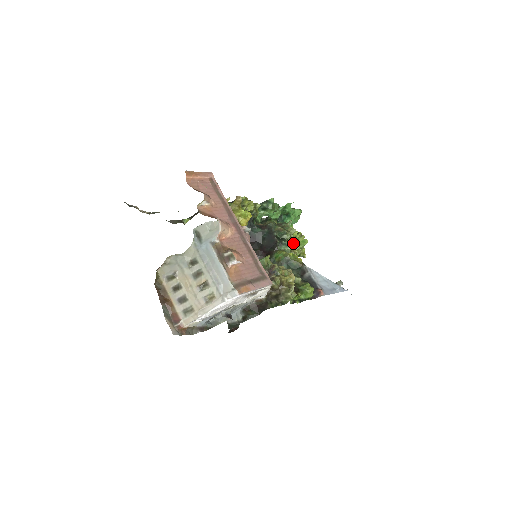
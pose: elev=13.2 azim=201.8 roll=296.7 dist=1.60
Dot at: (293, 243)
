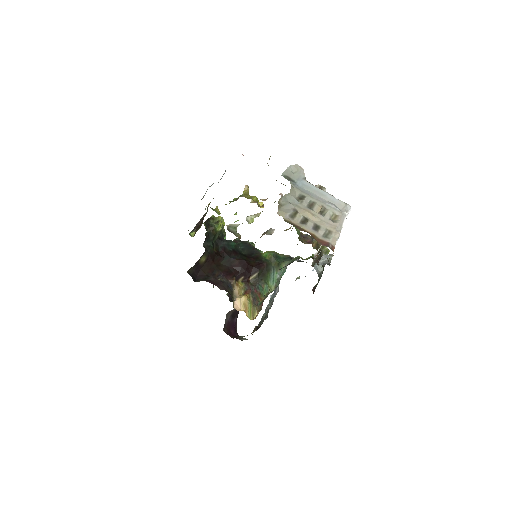
Dot at: occluded
